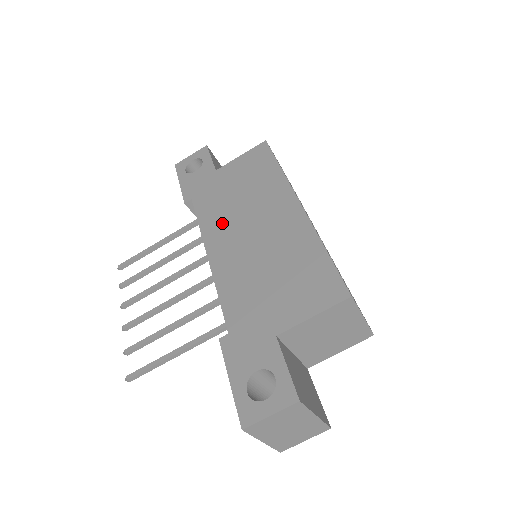
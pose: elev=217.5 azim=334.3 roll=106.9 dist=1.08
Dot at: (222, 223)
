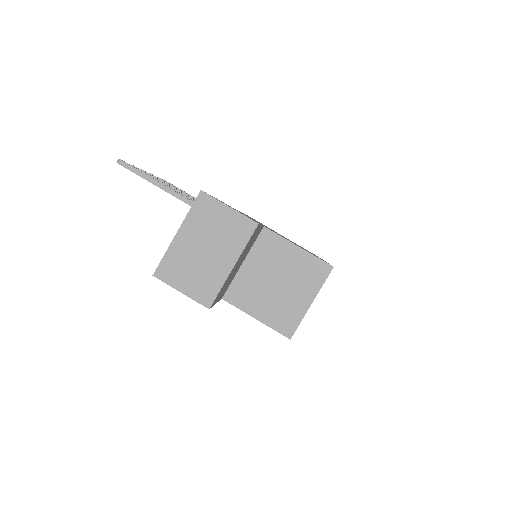
Dot at: occluded
